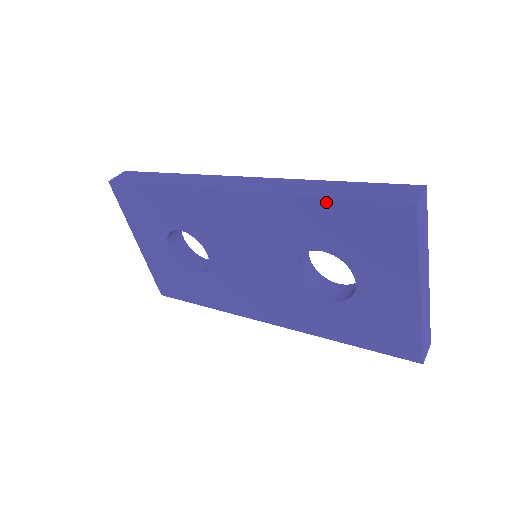
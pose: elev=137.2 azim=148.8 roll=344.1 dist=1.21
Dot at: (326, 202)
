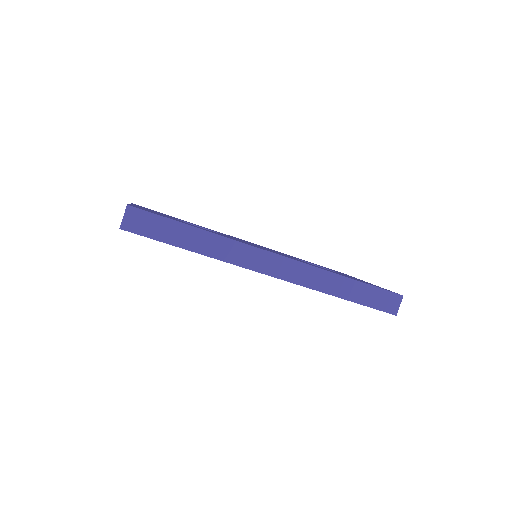
Dot at: (345, 299)
